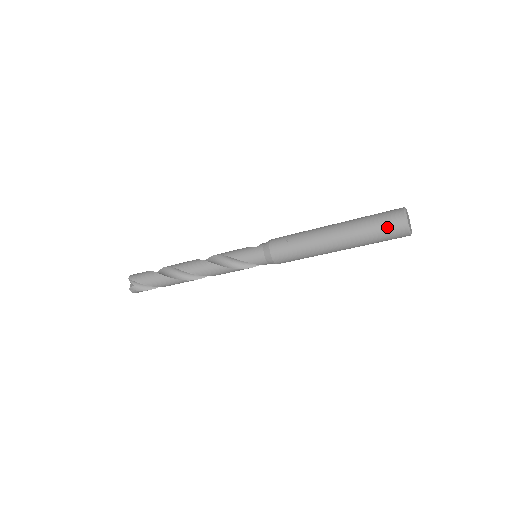
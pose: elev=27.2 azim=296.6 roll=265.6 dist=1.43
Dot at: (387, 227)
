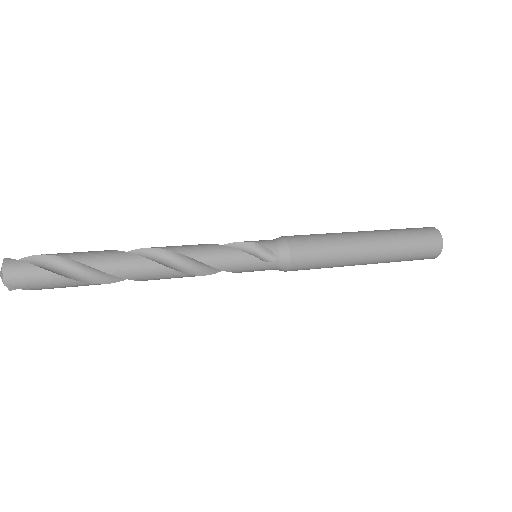
Dot at: occluded
